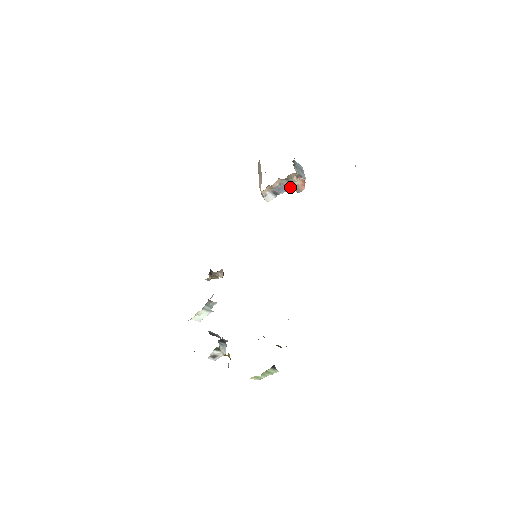
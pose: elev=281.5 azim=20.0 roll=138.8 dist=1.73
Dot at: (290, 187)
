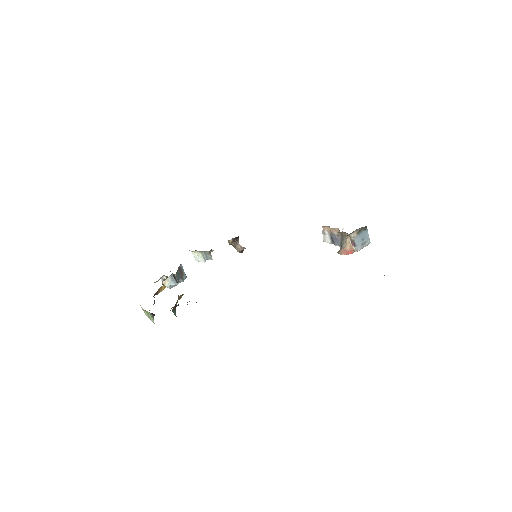
Dot at: (341, 244)
